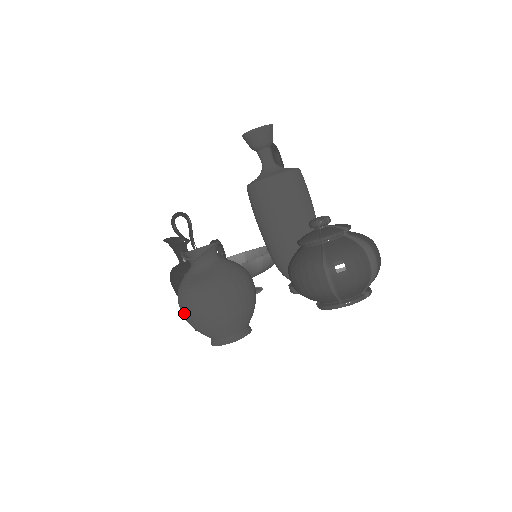
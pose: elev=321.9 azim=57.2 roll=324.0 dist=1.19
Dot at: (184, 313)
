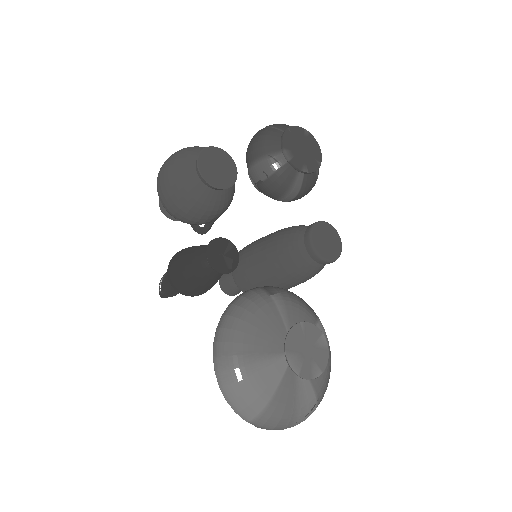
Dot at: (161, 173)
